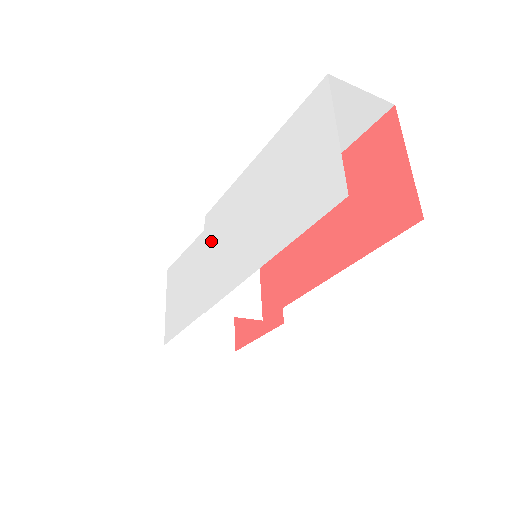
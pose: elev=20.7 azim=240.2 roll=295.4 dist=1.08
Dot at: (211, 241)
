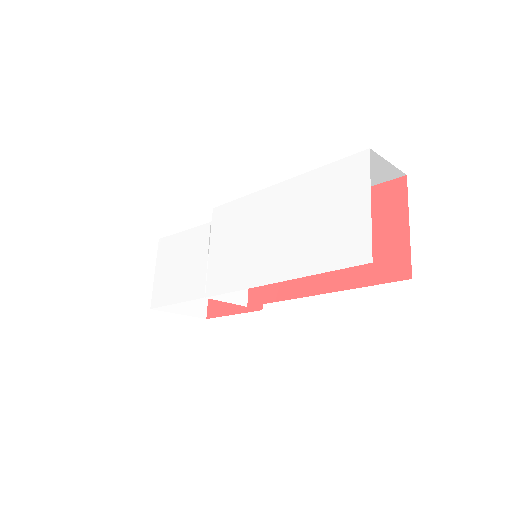
Dot at: (219, 235)
